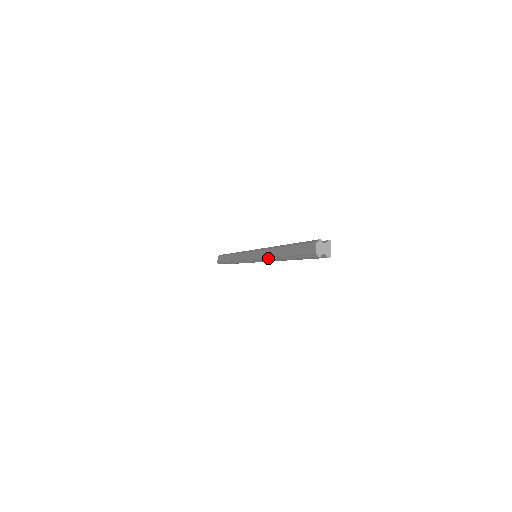
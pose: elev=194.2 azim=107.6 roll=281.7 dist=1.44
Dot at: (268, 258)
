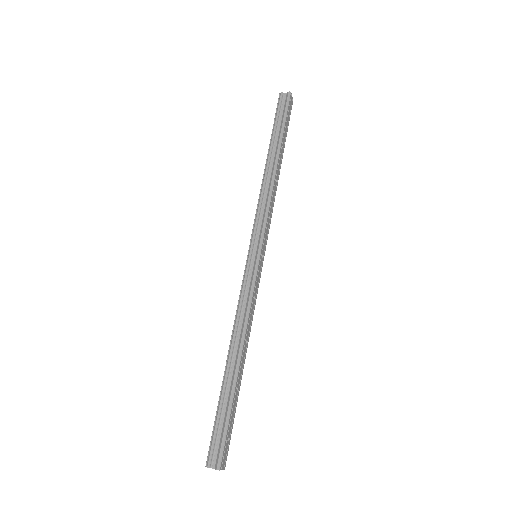
Dot at: occluded
